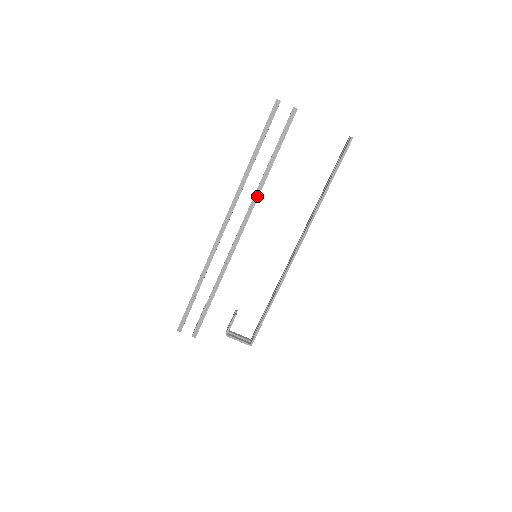
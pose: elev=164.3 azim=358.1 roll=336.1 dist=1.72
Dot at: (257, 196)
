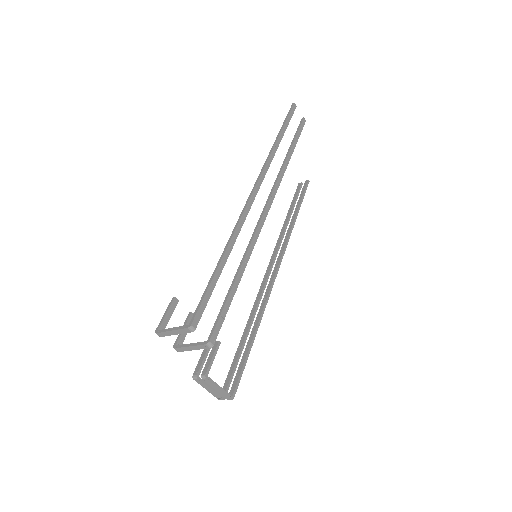
Dot at: (282, 176)
